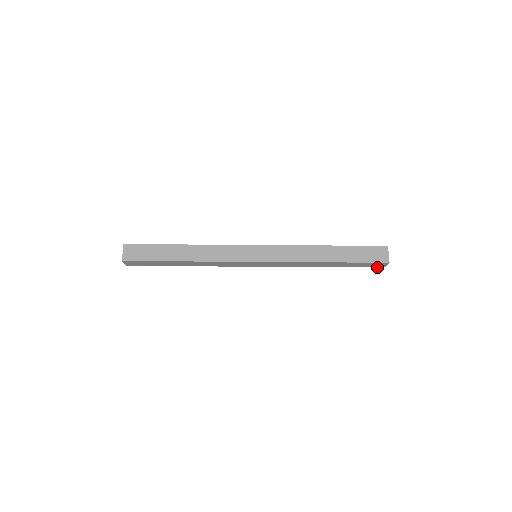
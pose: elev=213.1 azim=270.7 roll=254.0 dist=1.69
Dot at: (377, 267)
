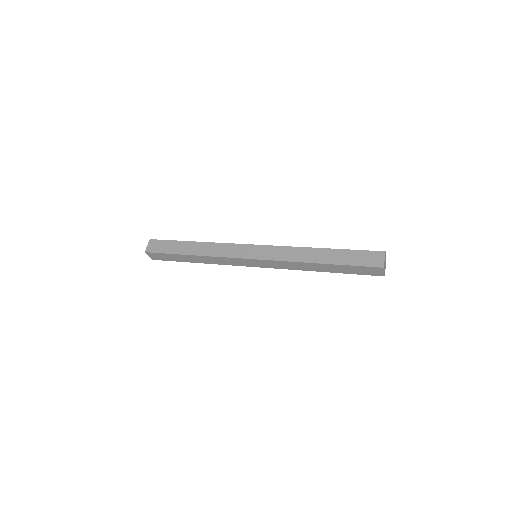
Dot at: occluded
